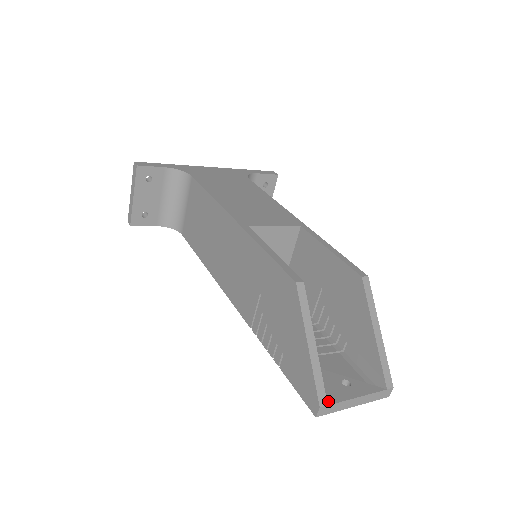
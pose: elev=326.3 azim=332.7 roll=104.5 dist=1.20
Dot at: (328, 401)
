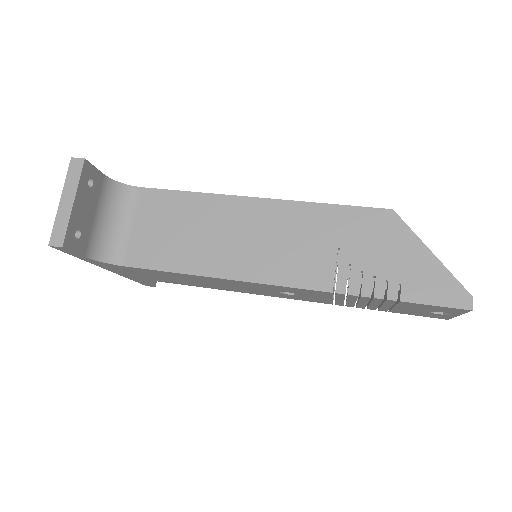
Dot at: occluded
